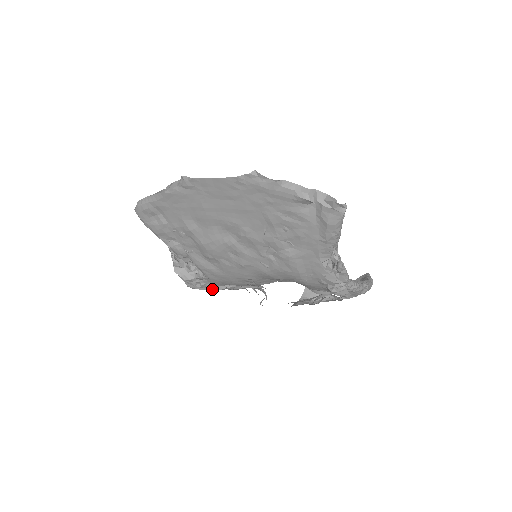
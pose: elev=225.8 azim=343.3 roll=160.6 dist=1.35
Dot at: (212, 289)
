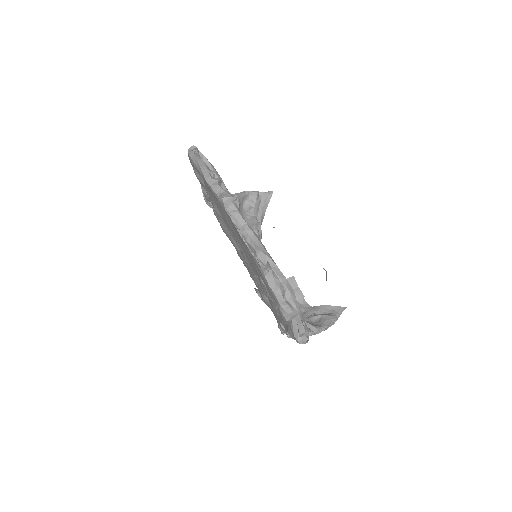
Dot at: occluded
